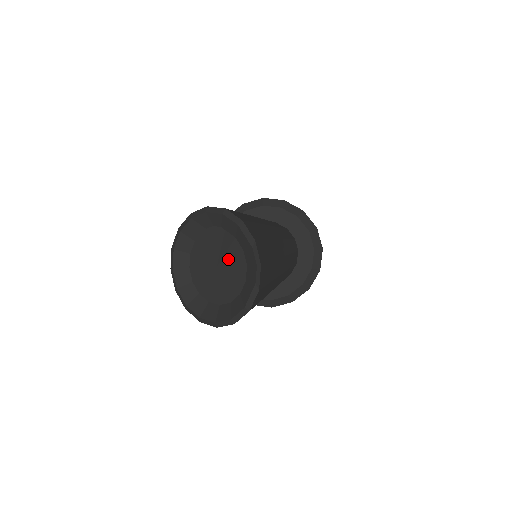
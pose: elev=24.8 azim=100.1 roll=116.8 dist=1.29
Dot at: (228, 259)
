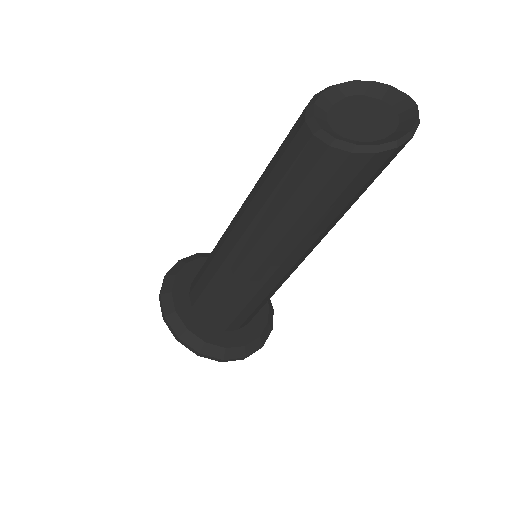
Dot at: (376, 112)
